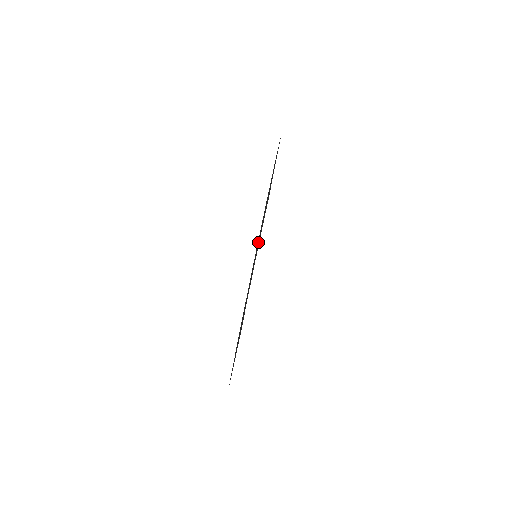
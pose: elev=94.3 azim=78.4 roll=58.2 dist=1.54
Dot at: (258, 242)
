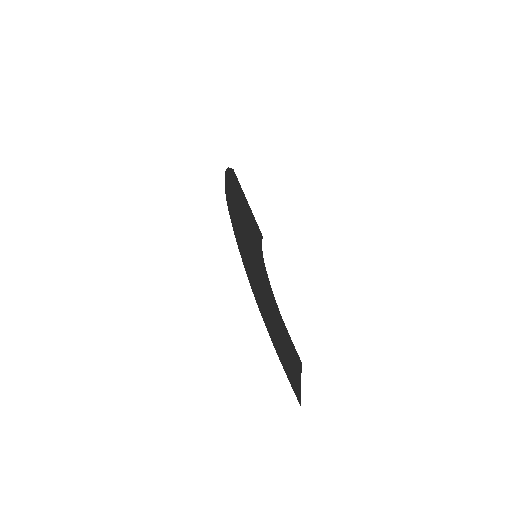
Dot at: (245, 235)
